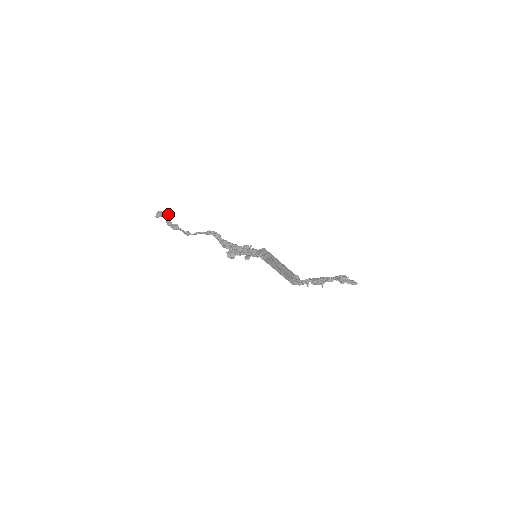
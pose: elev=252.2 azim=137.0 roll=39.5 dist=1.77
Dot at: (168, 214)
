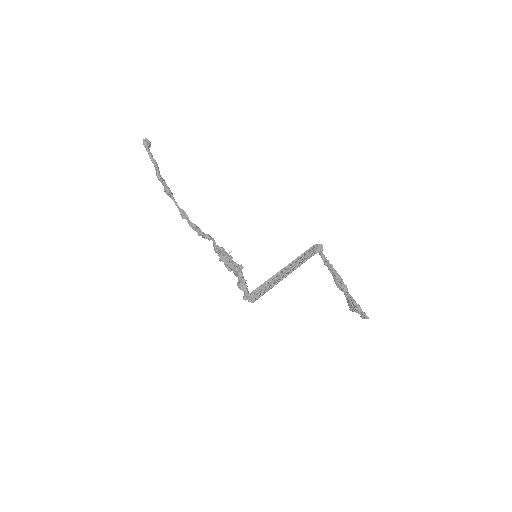
Dot at: (153, 163)
